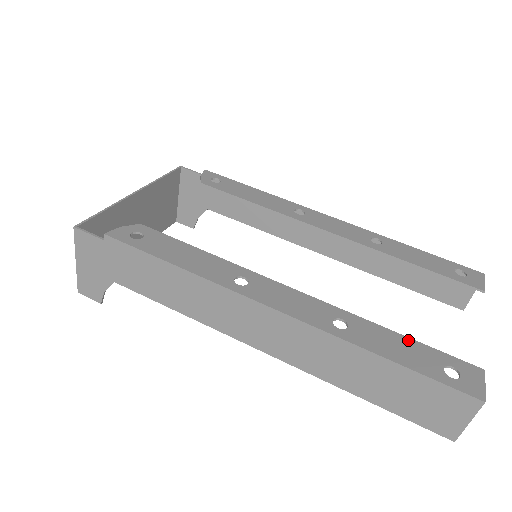
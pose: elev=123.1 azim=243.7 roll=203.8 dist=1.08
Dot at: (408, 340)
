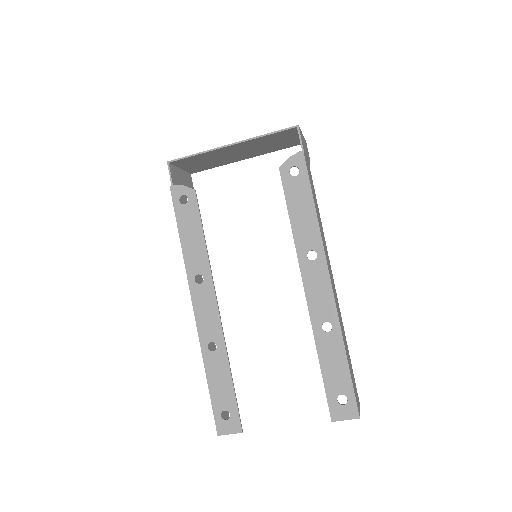
Dot at: (231, 386)
